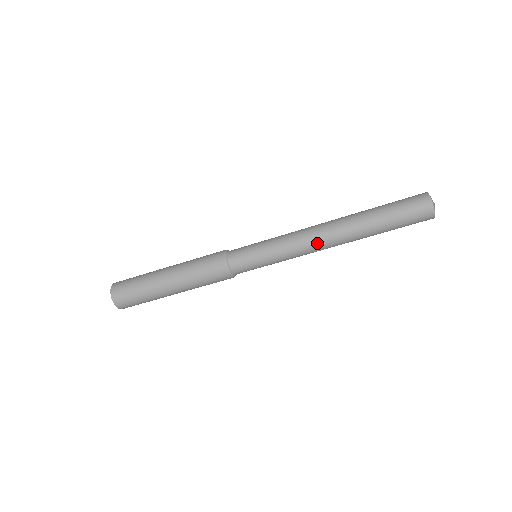
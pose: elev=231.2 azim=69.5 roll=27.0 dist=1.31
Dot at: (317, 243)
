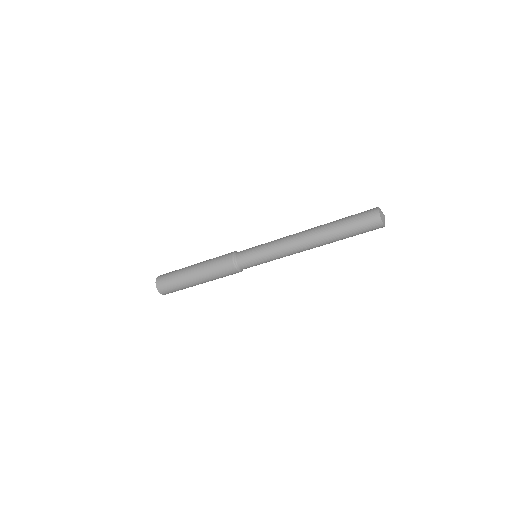
Dot at: occluded
